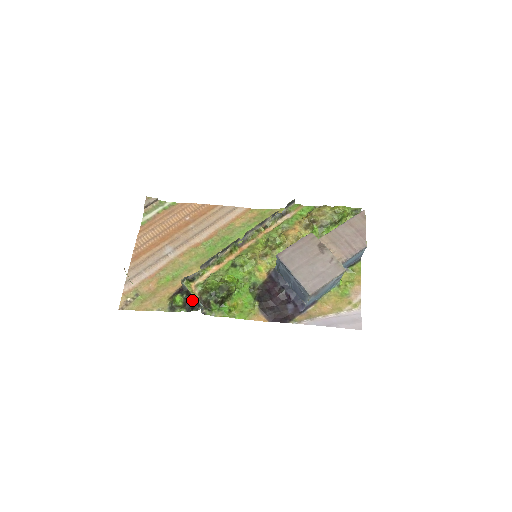
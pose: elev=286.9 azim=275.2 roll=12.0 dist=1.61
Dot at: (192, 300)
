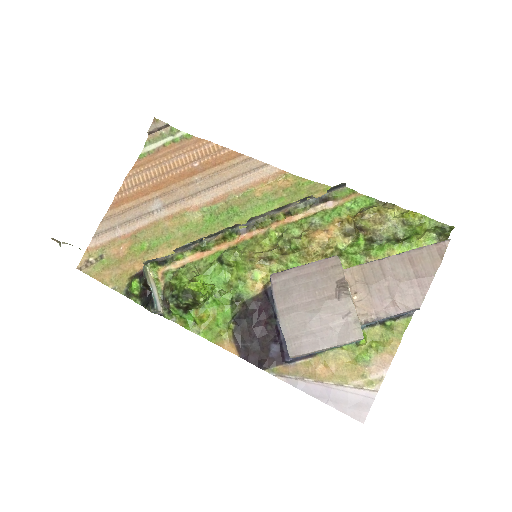
Dot at: (150, 293)
